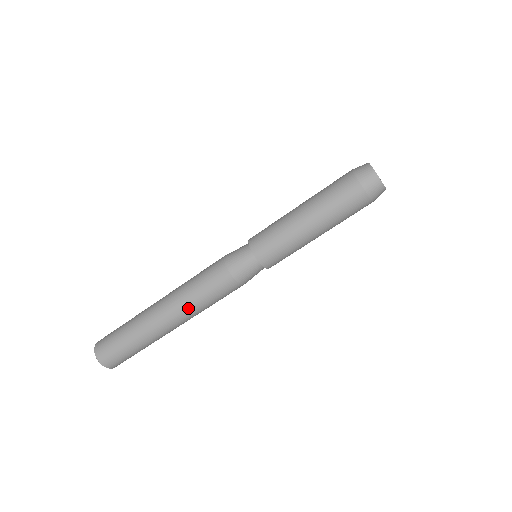
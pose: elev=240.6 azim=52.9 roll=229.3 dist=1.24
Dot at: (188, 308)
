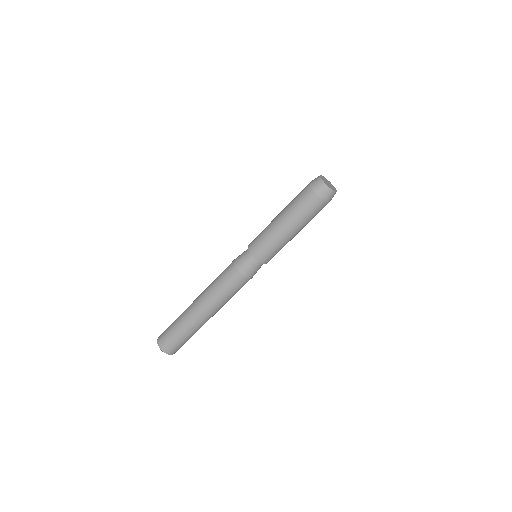
Dot at: (212, 298)
